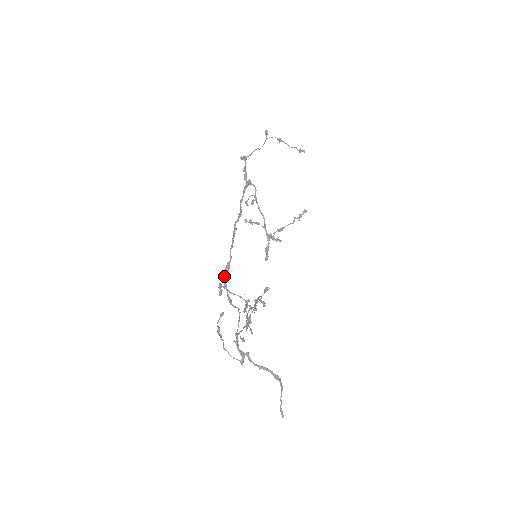
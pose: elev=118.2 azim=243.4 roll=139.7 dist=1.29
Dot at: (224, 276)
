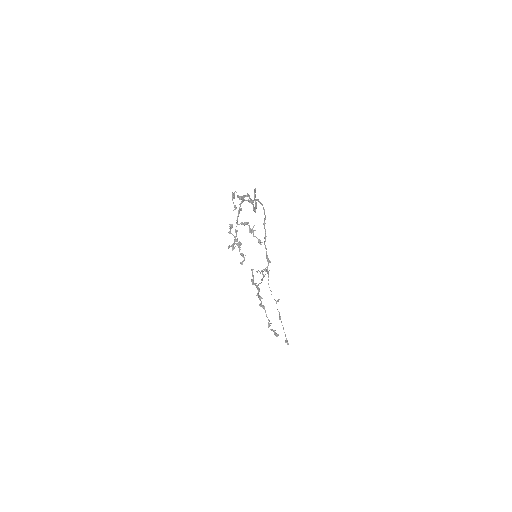
Dot at: (256, 200)
